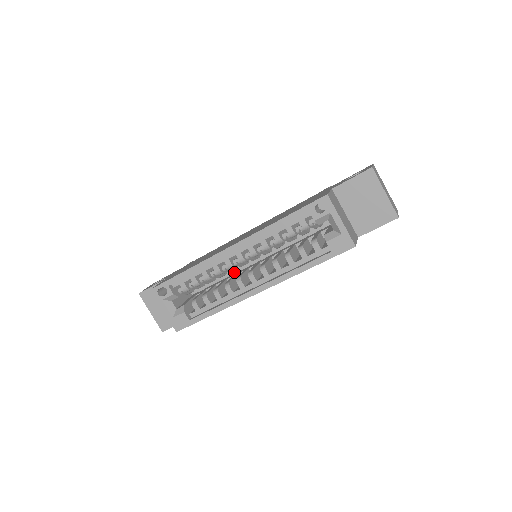
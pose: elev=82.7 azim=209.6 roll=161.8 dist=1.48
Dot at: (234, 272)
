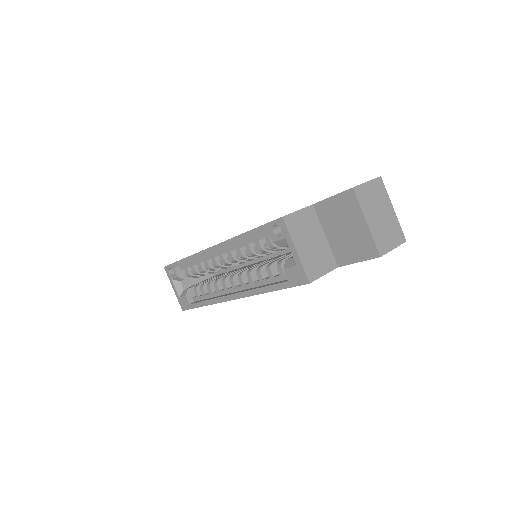
Dot at: (242, 266)
